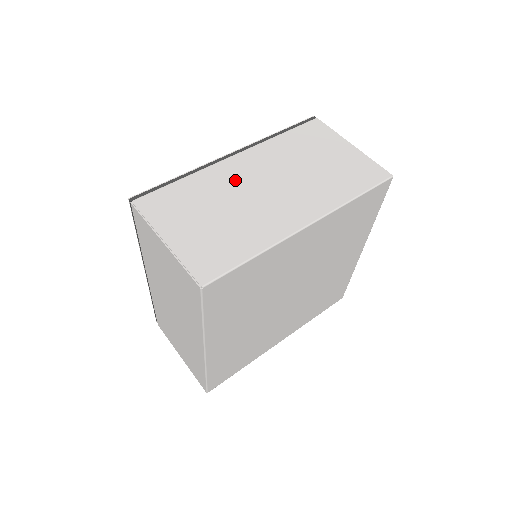
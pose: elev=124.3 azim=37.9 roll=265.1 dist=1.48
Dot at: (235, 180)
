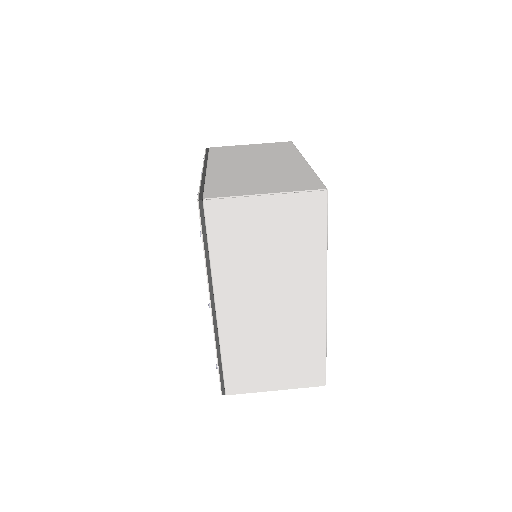
Dot at: (247, 323)
